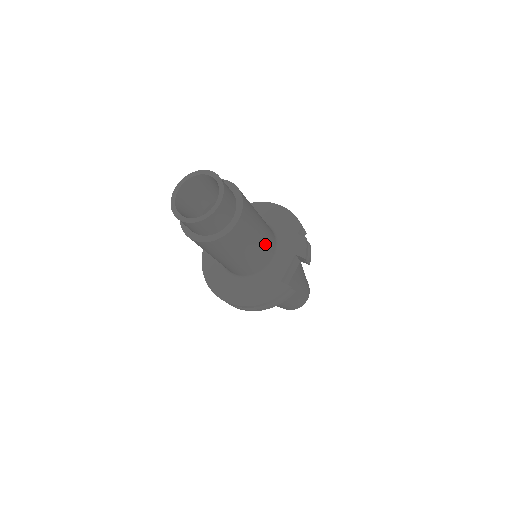
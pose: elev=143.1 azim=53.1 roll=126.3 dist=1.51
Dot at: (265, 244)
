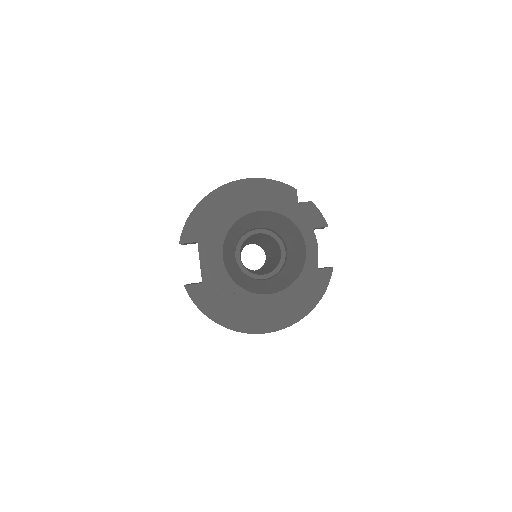
Dot at: occluded
